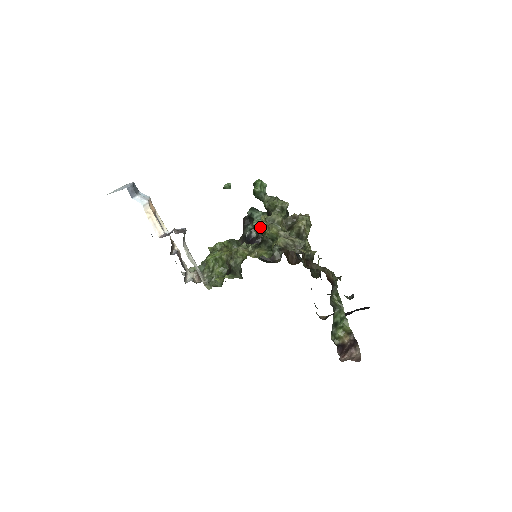
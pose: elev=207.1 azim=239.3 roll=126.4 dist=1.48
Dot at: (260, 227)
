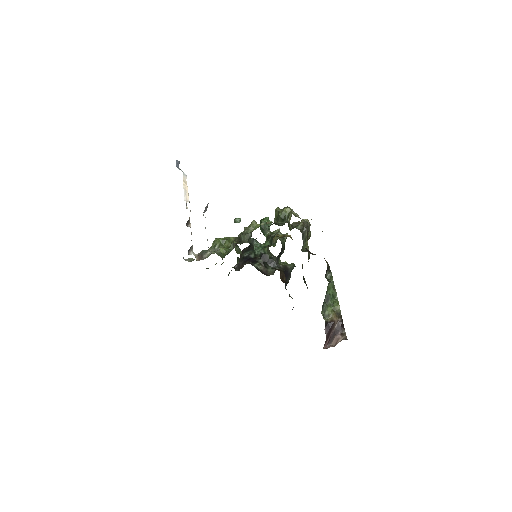
Dot at: (259, 250)
